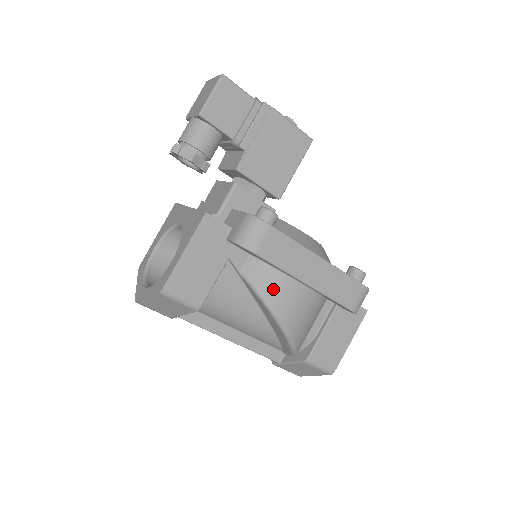
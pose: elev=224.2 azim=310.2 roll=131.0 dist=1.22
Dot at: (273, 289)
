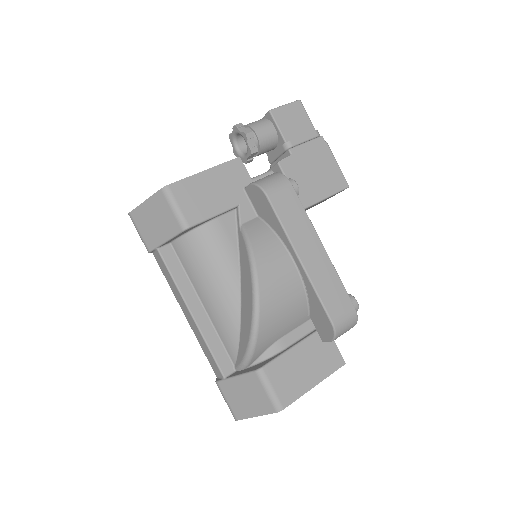
Dot at: (265, 249)
